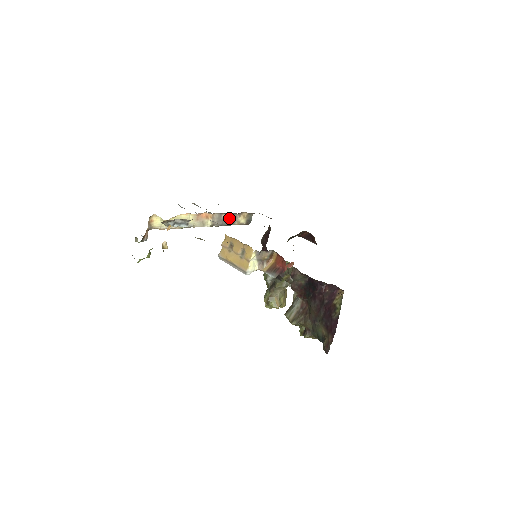
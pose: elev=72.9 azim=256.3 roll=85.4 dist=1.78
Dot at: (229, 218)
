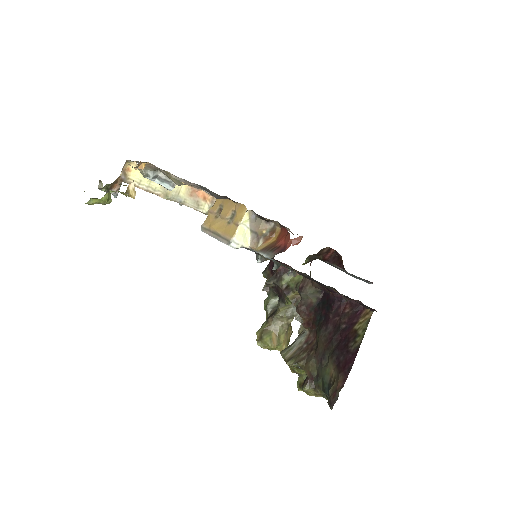
Dot at: occluded
